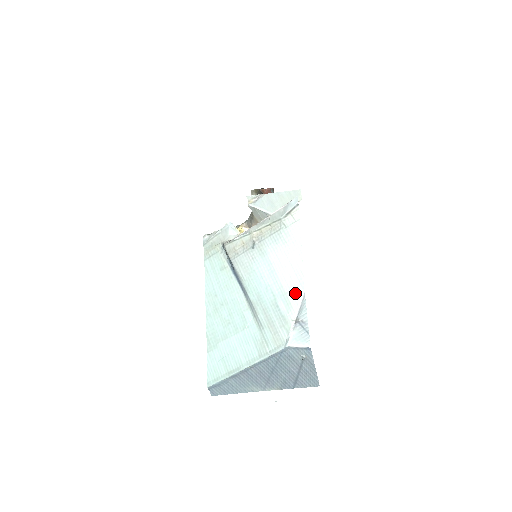
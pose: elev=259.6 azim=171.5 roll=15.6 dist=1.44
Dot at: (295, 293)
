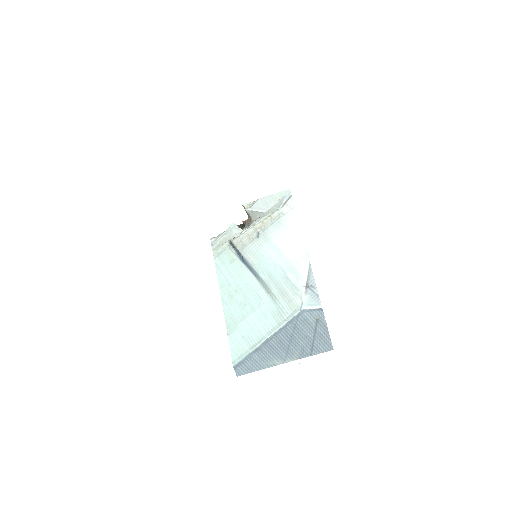
Dot at: (301, 264)
